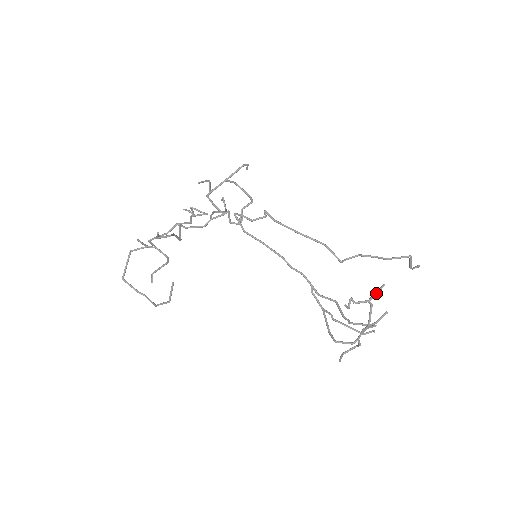
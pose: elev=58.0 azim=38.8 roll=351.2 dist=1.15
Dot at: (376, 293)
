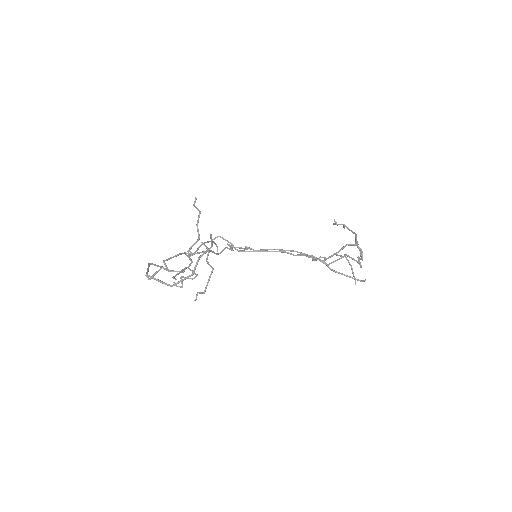
Dot at: (344, 226)
